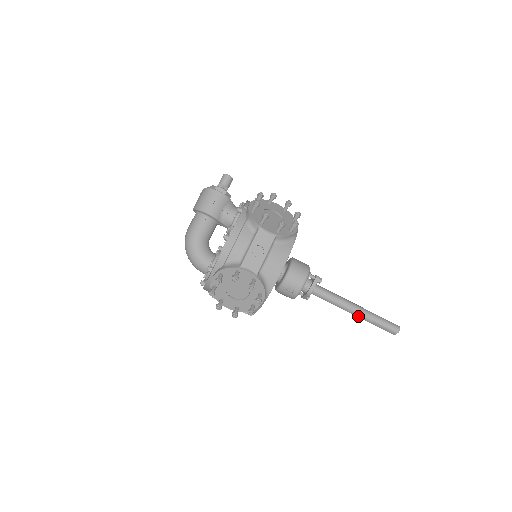
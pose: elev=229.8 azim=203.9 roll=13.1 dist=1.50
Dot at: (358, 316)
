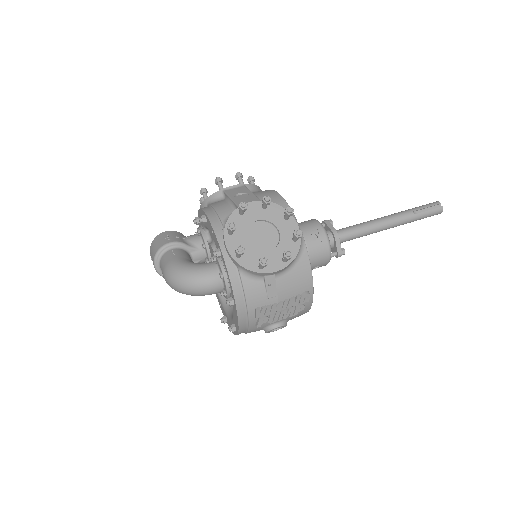
Dot at: (397, 220)
